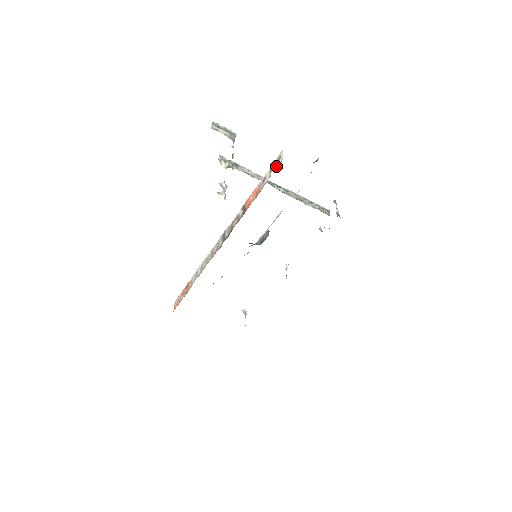
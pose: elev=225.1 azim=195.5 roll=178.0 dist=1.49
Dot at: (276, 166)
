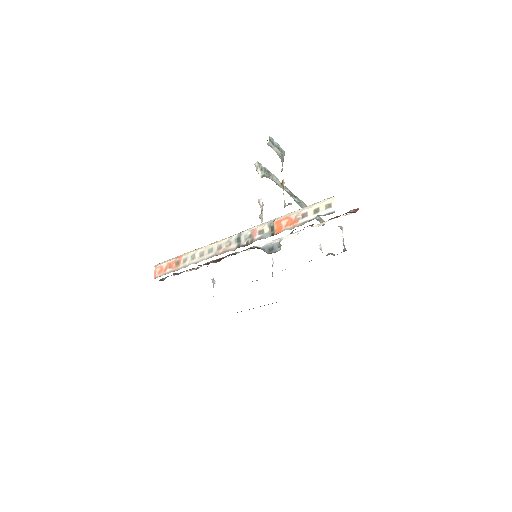
Dot at: (324, 212)
